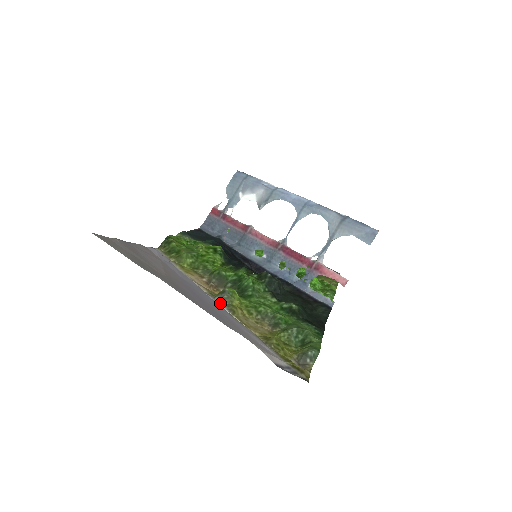
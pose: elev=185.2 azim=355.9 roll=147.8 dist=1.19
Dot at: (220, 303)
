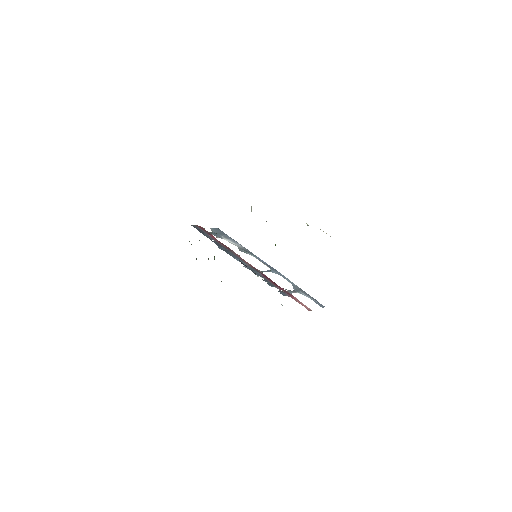
Dot at: occluded
